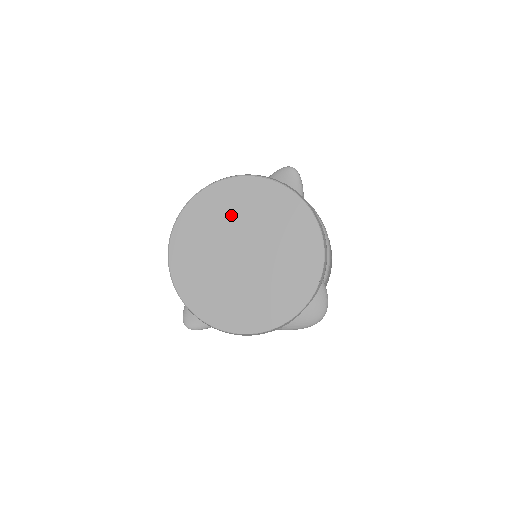
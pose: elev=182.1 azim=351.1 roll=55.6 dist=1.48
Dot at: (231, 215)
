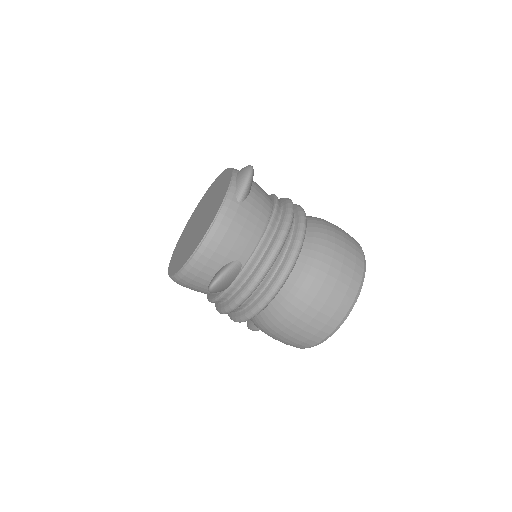
Dot at: (187, 231)
